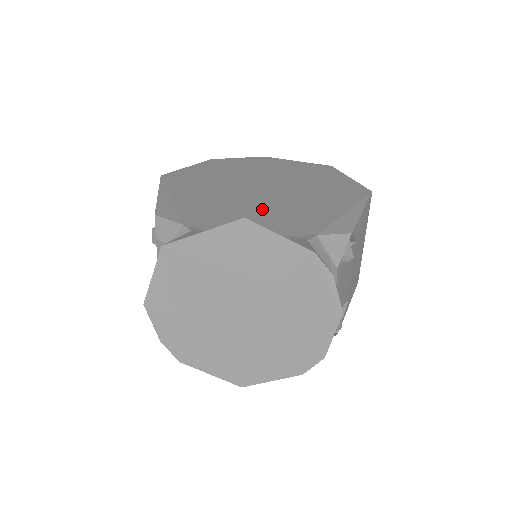
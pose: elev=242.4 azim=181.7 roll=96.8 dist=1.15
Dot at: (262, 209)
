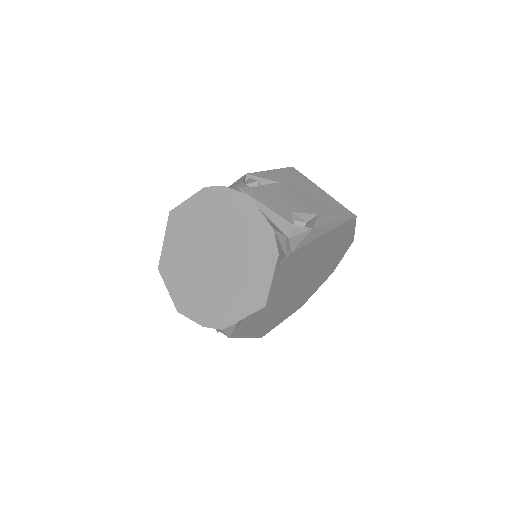
Dot at: occluded
